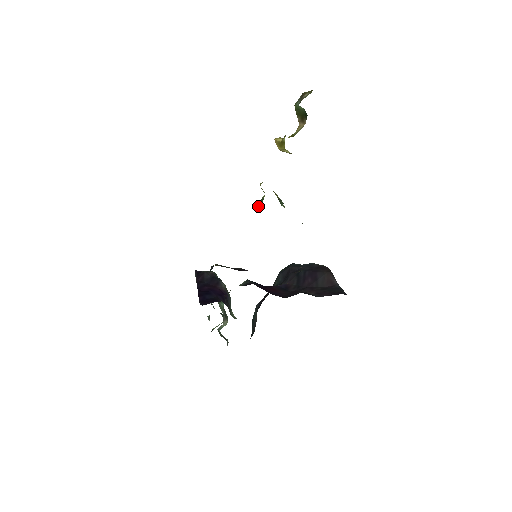
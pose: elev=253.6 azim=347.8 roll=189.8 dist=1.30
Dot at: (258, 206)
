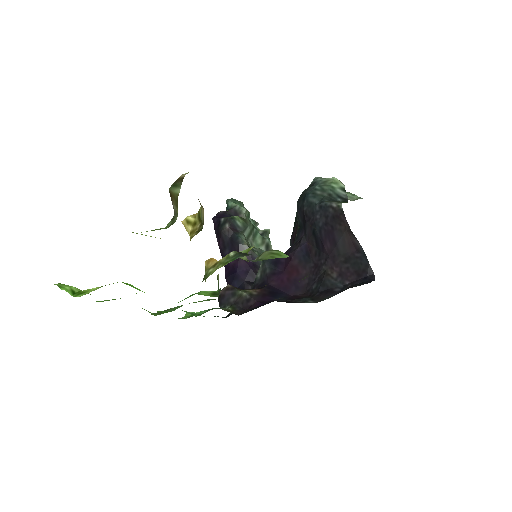
Dot at: occluded
